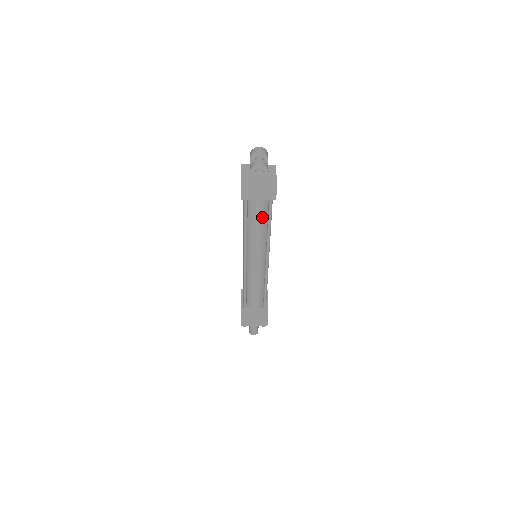
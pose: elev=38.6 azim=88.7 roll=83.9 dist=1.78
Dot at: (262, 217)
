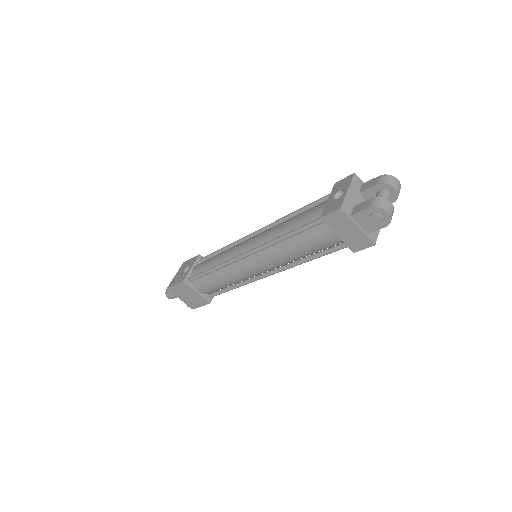
Dot at: (316, 247)
